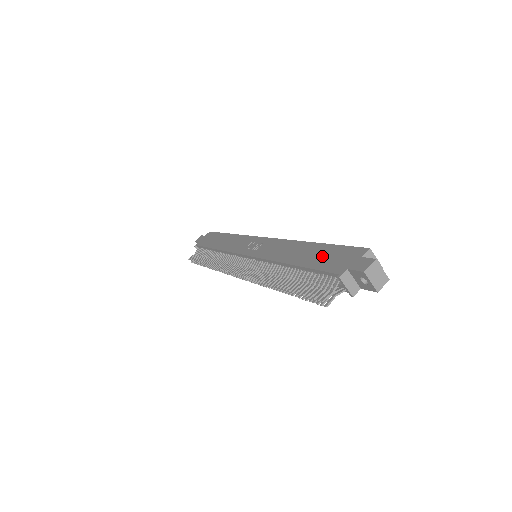
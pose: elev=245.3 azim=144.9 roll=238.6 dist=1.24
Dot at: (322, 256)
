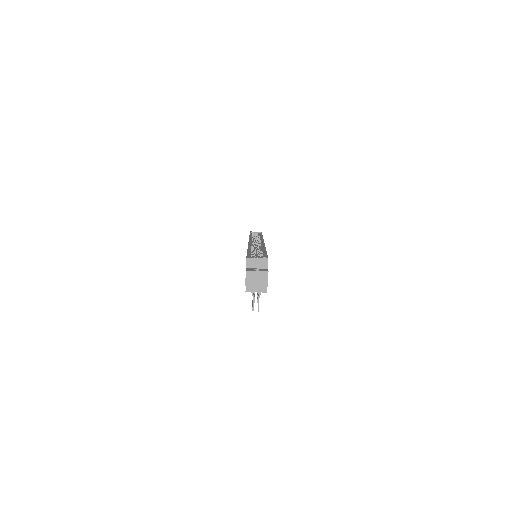
Dot at: occluded
